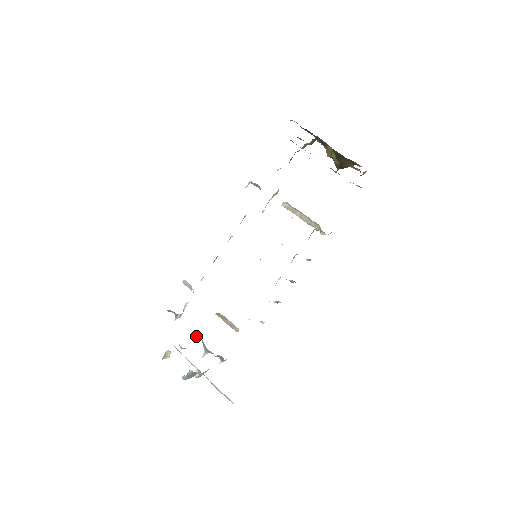
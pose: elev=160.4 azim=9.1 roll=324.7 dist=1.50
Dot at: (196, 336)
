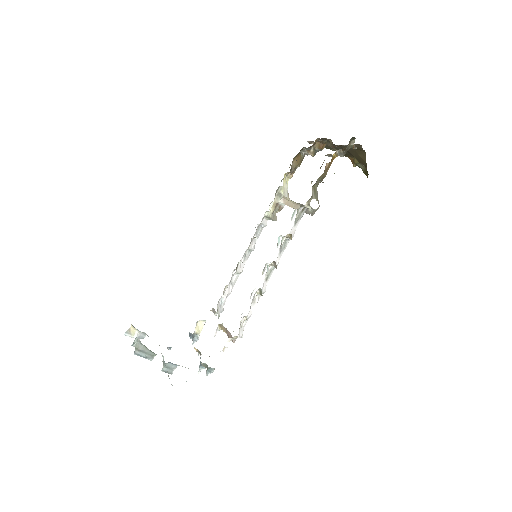
Dot at: (194, 347)
